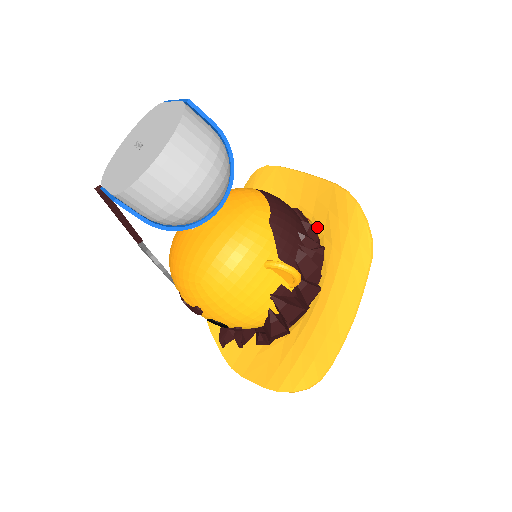
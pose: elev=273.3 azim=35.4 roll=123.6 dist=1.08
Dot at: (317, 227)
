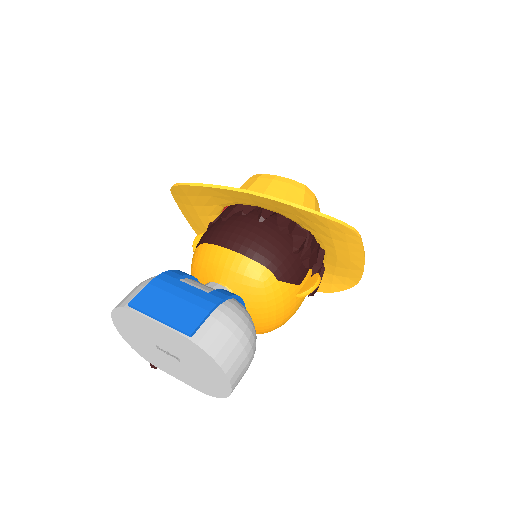
Dot at: (290, 219)
